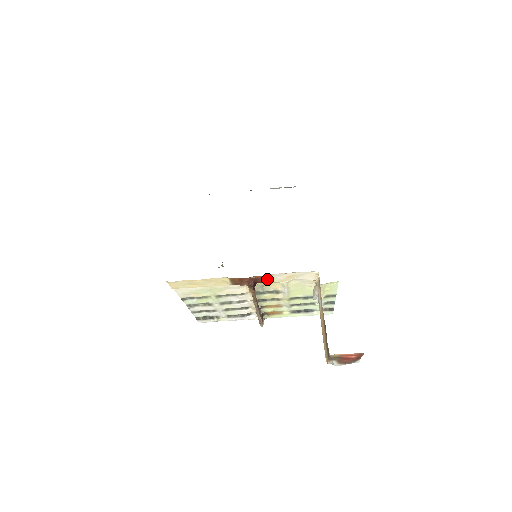
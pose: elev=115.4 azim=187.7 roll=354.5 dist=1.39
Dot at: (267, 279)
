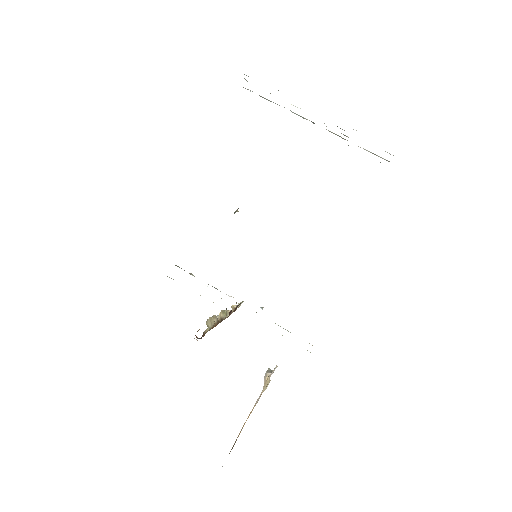
Dot at: occluded
